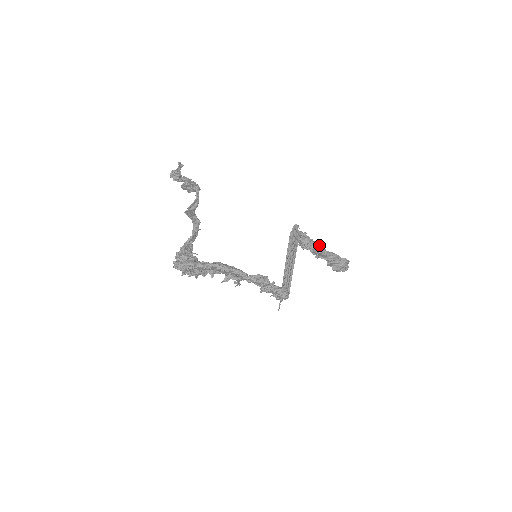
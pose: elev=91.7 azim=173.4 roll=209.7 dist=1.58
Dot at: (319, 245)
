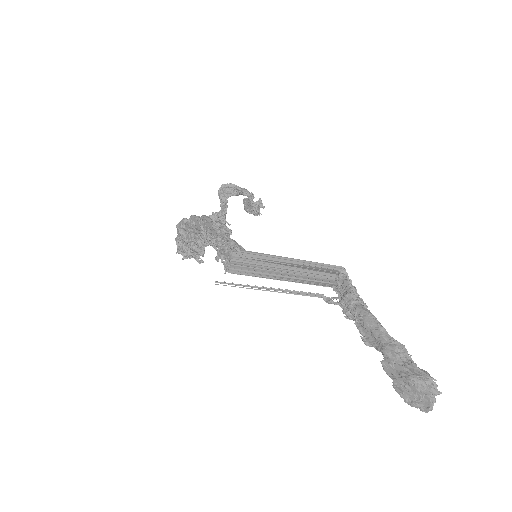
Dot at: (373, 315)
